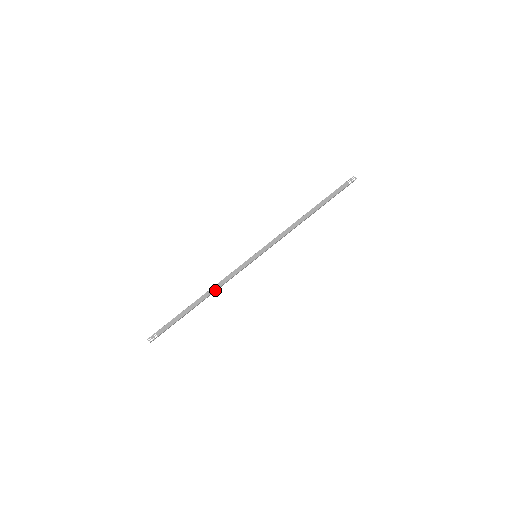
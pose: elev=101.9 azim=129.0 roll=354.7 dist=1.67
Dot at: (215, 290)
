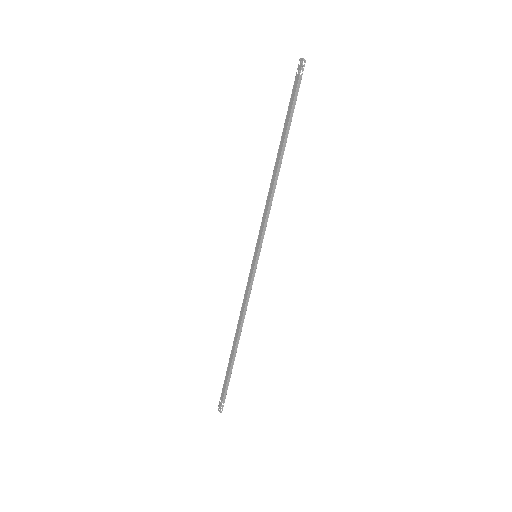
Dot at: (240, 323)
